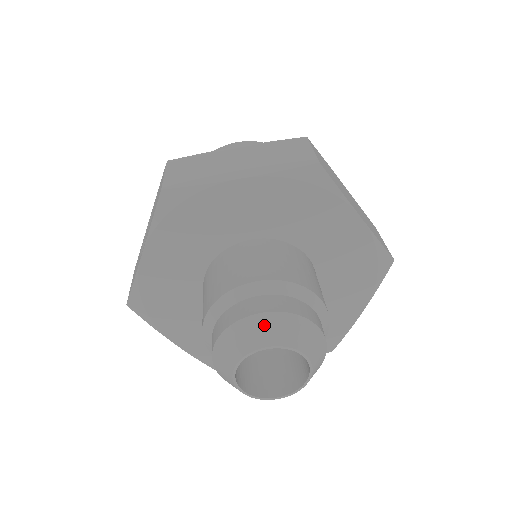
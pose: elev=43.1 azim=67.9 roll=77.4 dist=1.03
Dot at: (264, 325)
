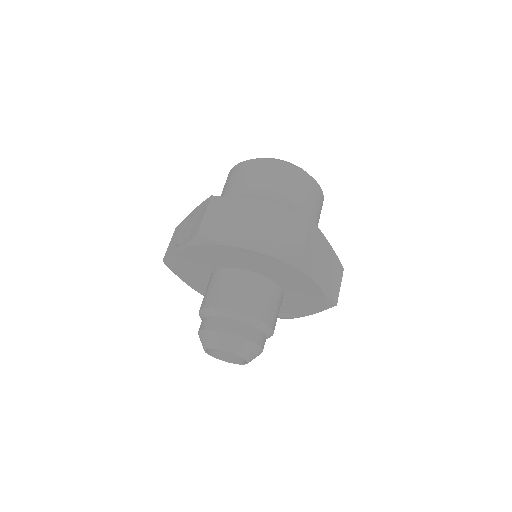
Dot at: (228, 340)
